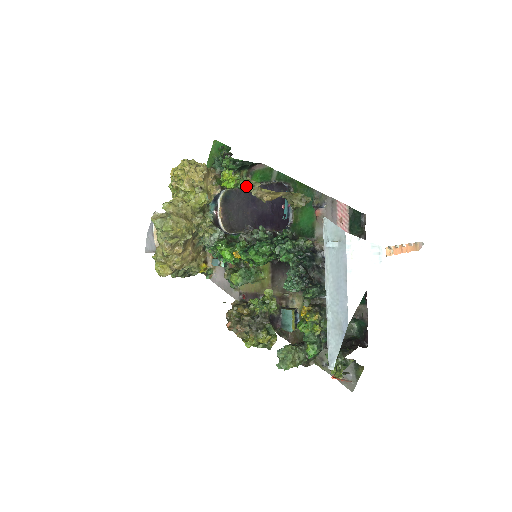
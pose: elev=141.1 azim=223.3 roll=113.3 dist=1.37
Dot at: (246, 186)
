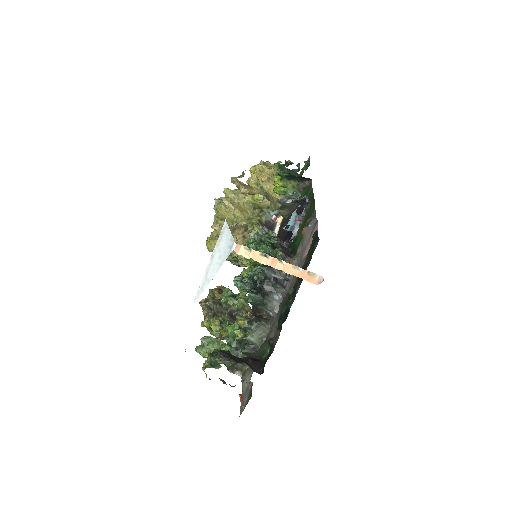
Dot at: (296, 198)
